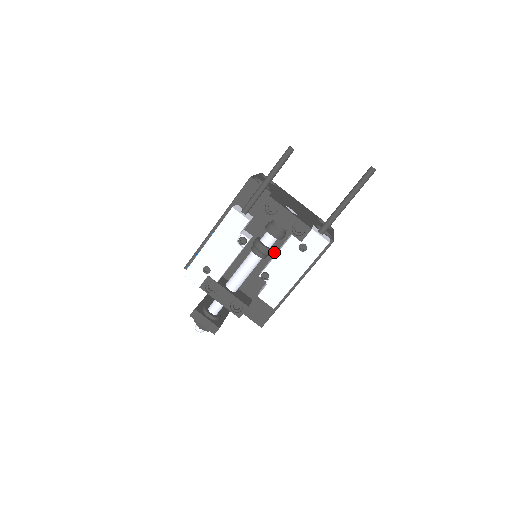
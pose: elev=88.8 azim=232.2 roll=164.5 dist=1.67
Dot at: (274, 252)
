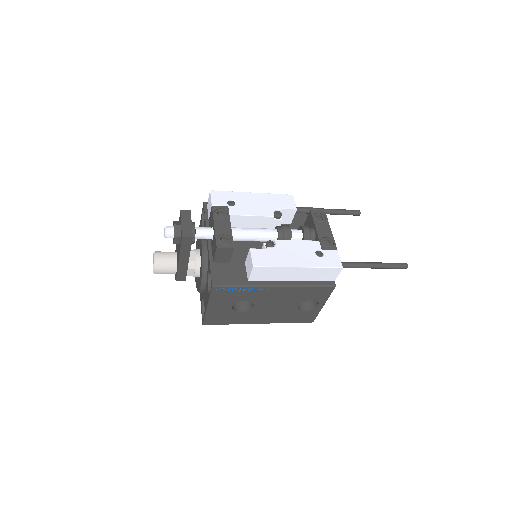
Dot at: occluded
